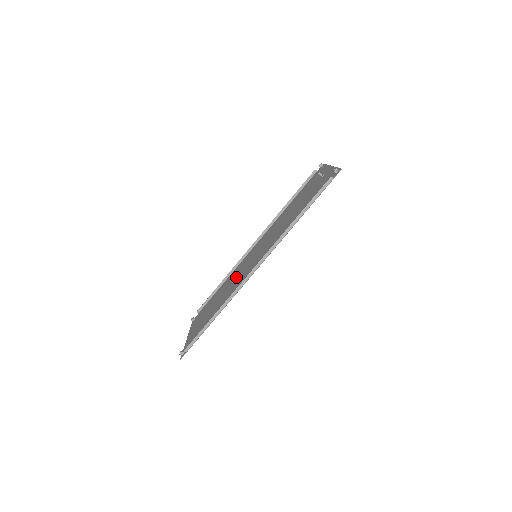
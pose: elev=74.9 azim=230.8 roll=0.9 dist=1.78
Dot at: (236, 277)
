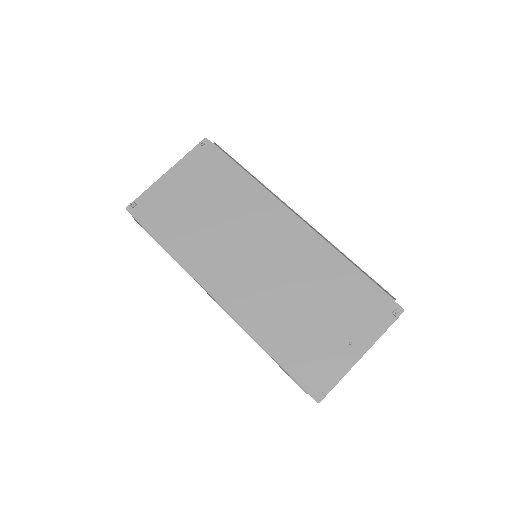
Dot at: (235, 226)
